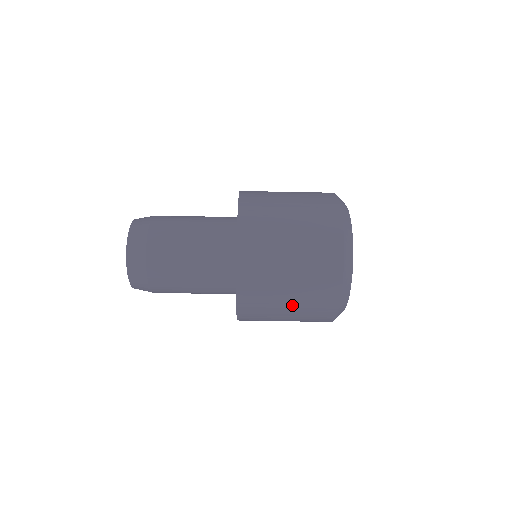
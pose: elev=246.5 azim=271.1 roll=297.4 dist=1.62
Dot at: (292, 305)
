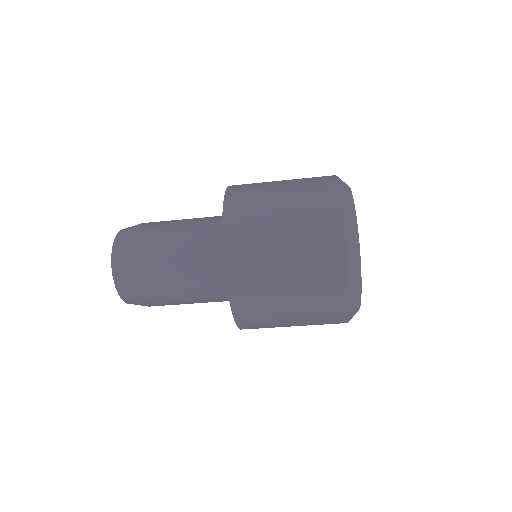
Dot at: occluded
